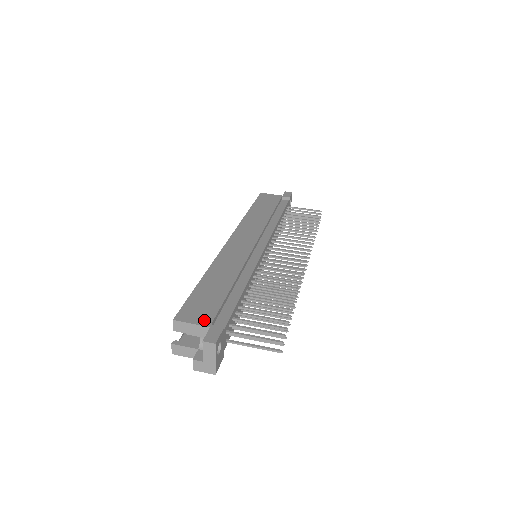
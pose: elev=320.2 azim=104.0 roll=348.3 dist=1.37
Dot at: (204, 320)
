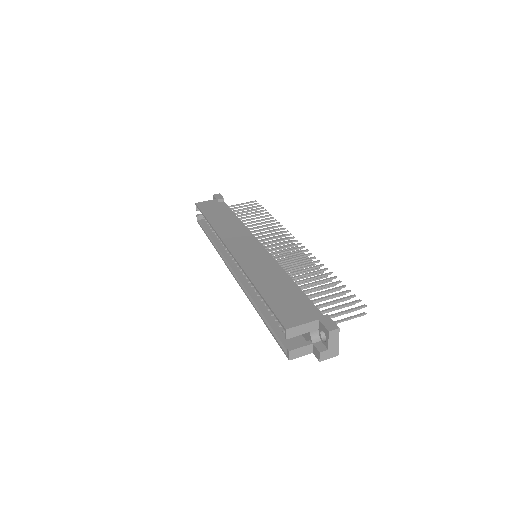
Dot at: (307, 317)
